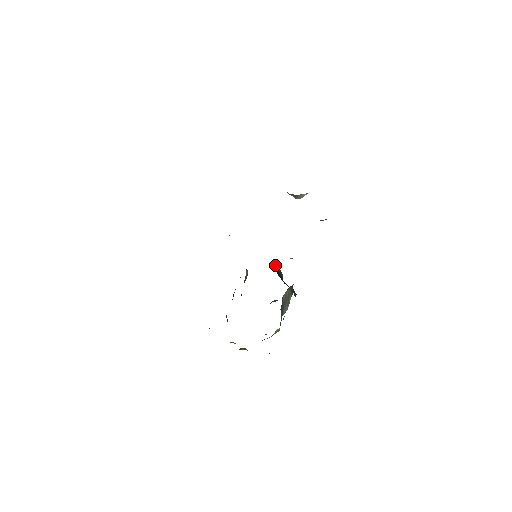
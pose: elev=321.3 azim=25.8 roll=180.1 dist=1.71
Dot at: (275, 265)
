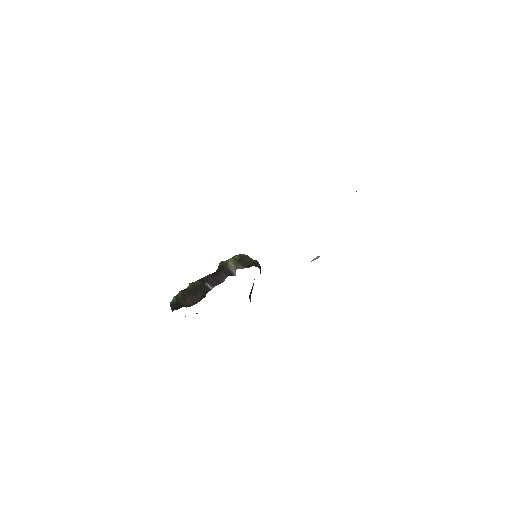
Dot at: occluded
